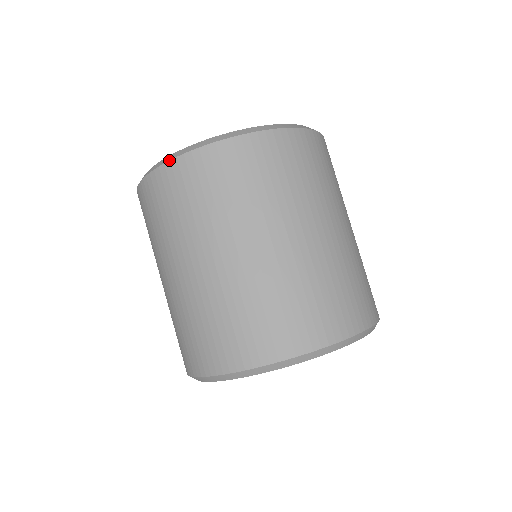
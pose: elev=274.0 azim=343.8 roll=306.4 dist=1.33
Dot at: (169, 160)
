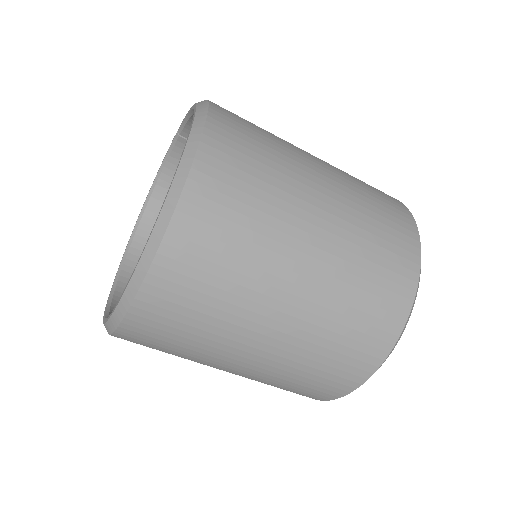
Dot at: occluded
